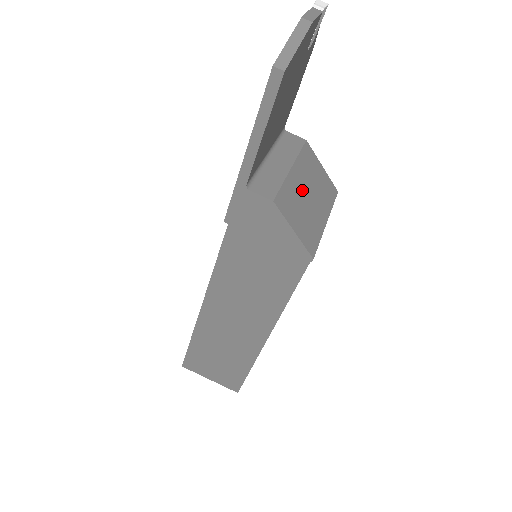
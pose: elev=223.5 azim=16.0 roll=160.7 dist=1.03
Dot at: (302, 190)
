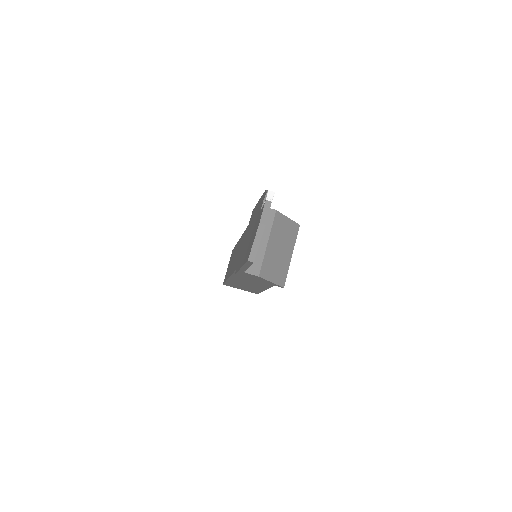
Dot at: (275, 251)
